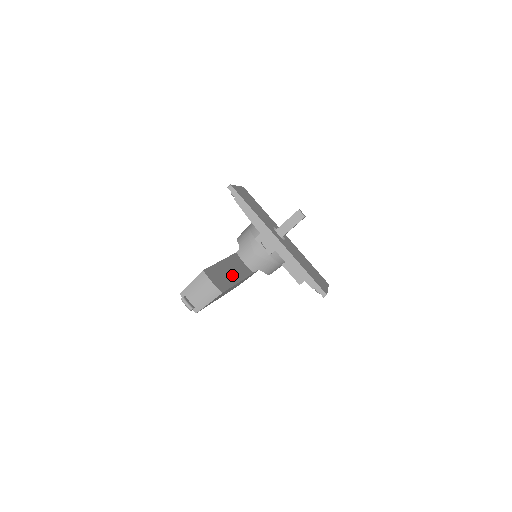
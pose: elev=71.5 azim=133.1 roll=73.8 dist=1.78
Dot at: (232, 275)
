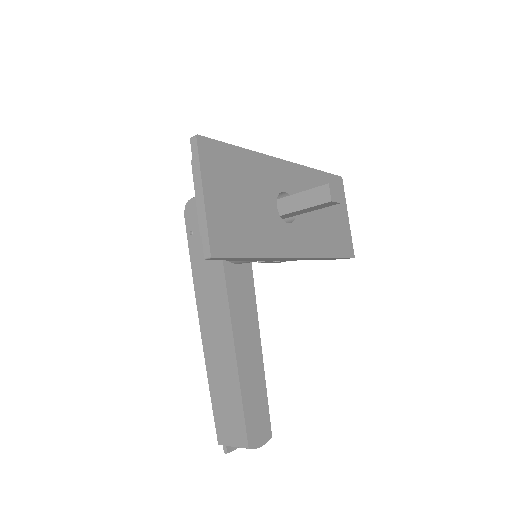
Dot at: (254, 358)
